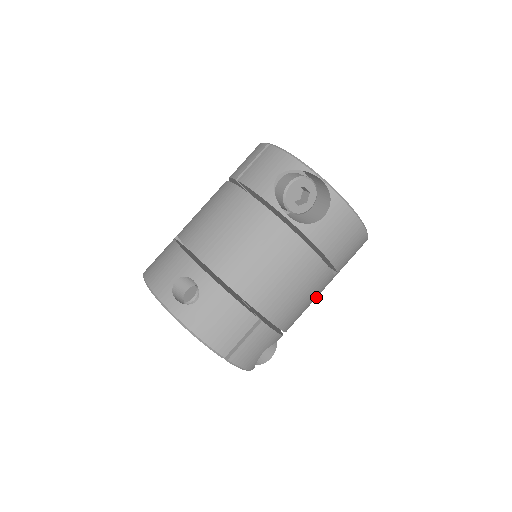
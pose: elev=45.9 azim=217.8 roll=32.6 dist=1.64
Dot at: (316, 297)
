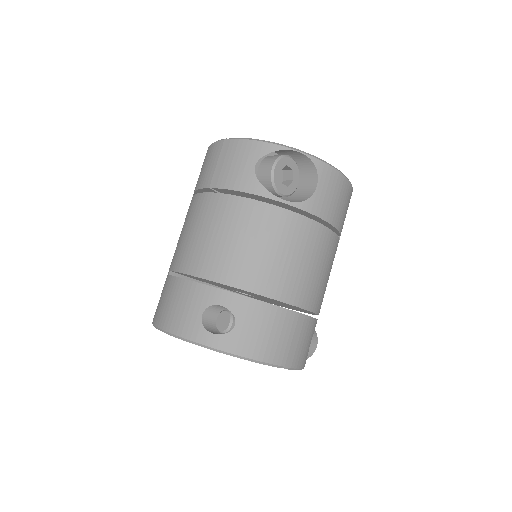
Dot at: occluded
